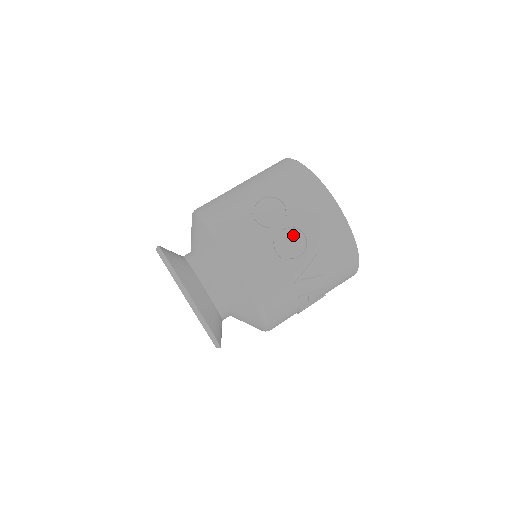
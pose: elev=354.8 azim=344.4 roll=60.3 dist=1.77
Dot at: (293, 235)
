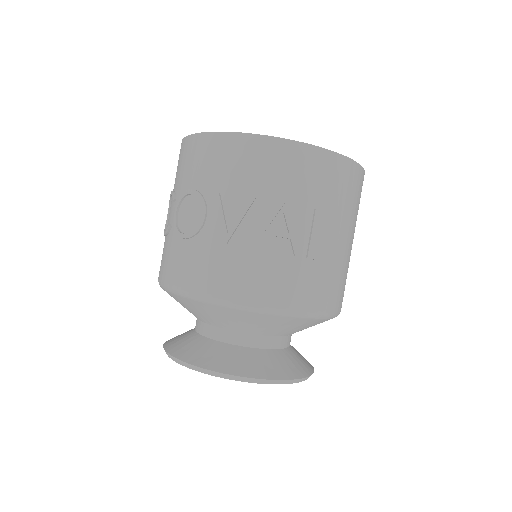
Dot at: (185, 207)
